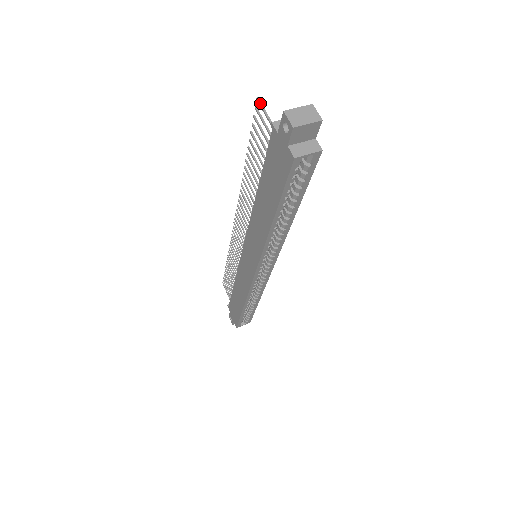
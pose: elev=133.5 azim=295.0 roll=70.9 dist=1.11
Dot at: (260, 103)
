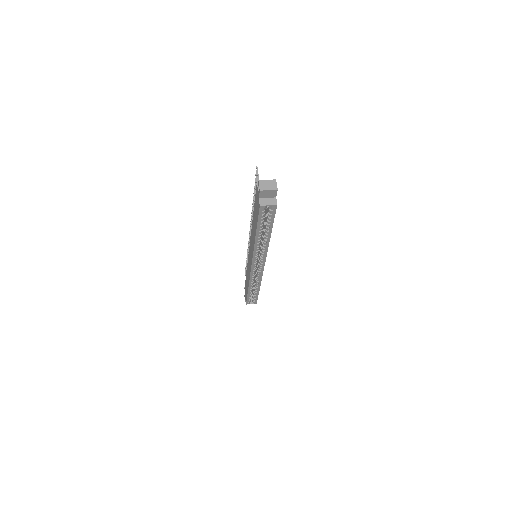
Dot at: (257, 170)
